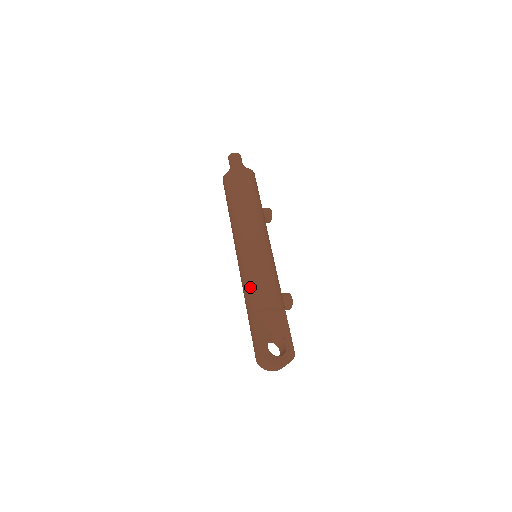
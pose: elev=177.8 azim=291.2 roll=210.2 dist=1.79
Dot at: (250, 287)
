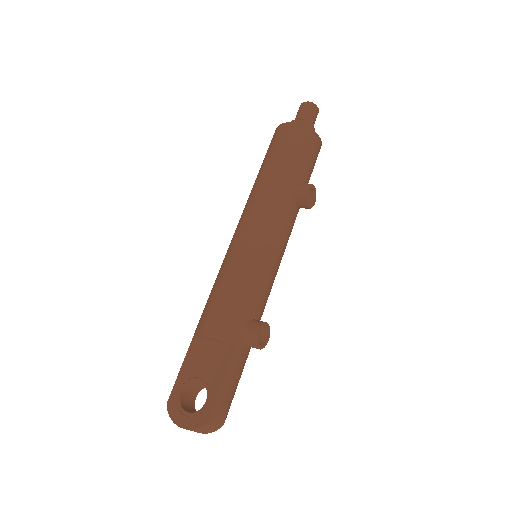
Dot at: (208, 298)
